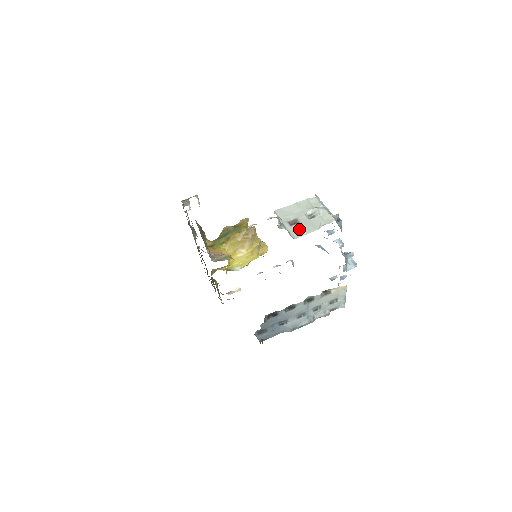
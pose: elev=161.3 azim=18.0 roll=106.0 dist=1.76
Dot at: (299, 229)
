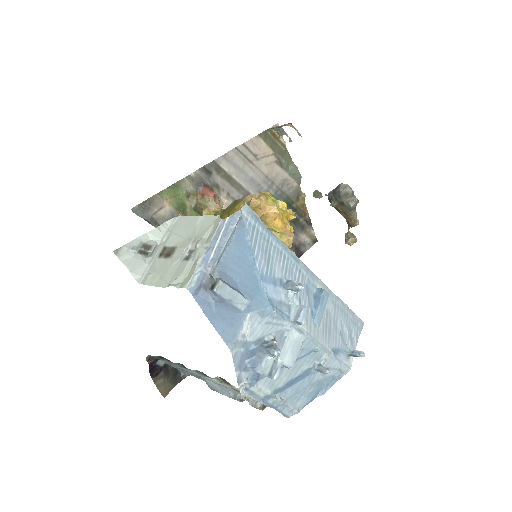
Dot at: (157, 269)
